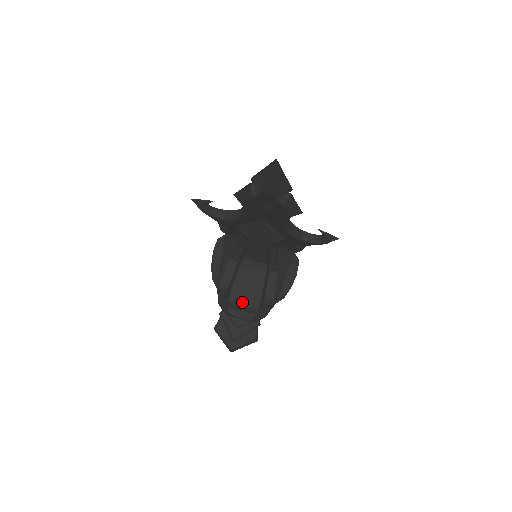
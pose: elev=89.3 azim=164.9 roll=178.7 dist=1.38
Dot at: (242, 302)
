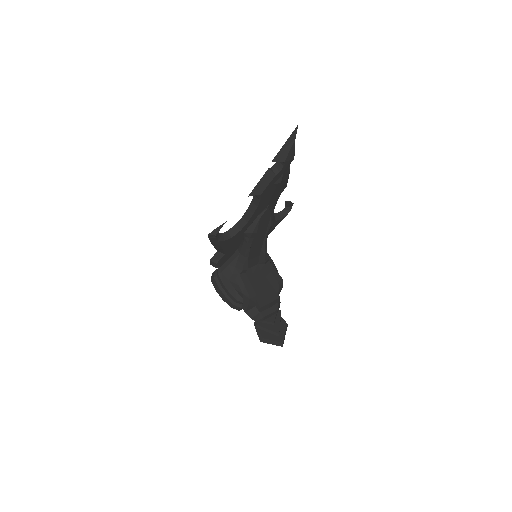
Dot at: (267, 299)
